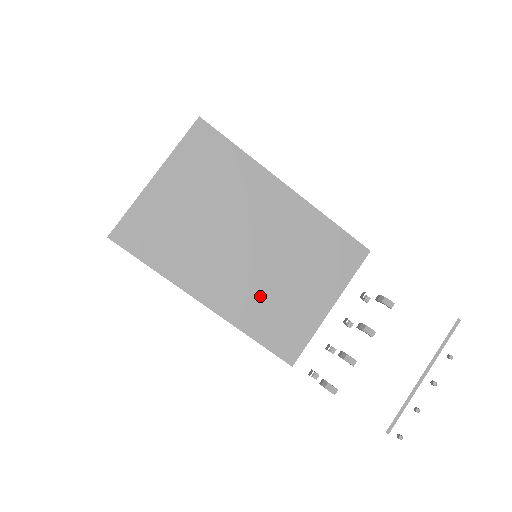
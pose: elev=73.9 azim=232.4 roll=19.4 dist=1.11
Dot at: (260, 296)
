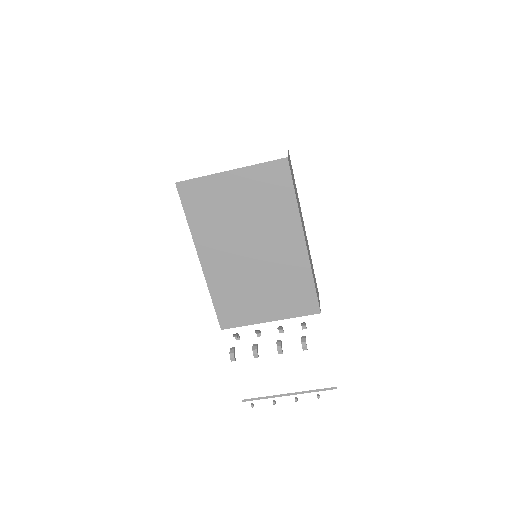
Dot at: (235, 283)
